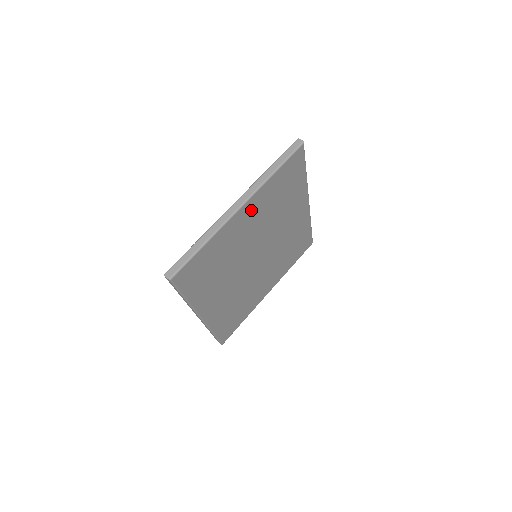
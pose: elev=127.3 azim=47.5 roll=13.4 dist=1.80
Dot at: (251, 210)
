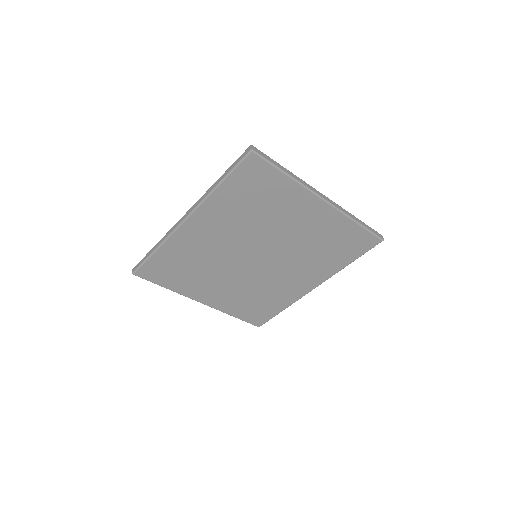
Dot at: (319, 216)
